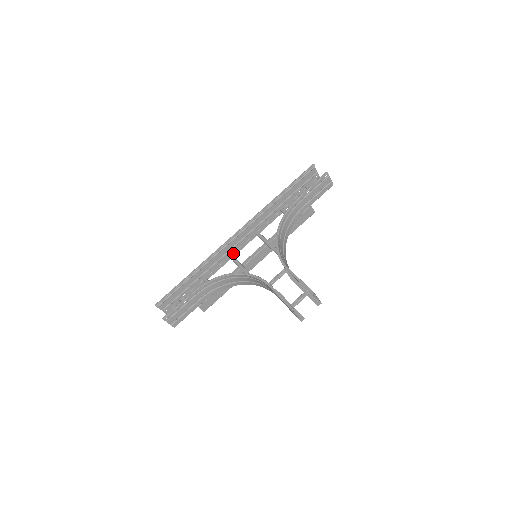
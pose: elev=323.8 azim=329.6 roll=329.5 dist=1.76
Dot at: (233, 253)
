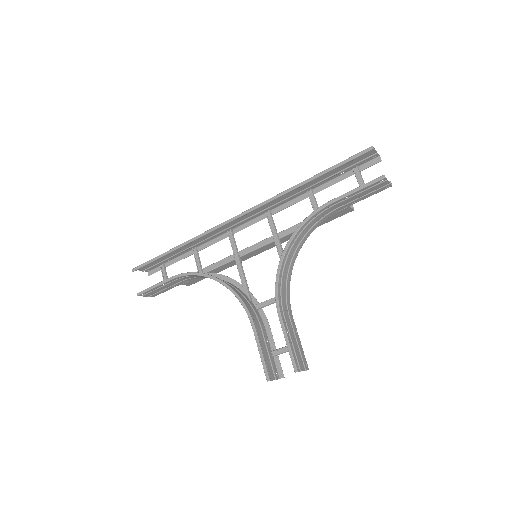
Dot at: (234, 229)
